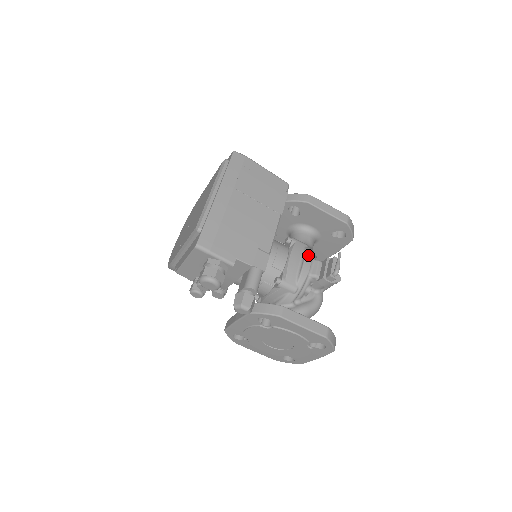
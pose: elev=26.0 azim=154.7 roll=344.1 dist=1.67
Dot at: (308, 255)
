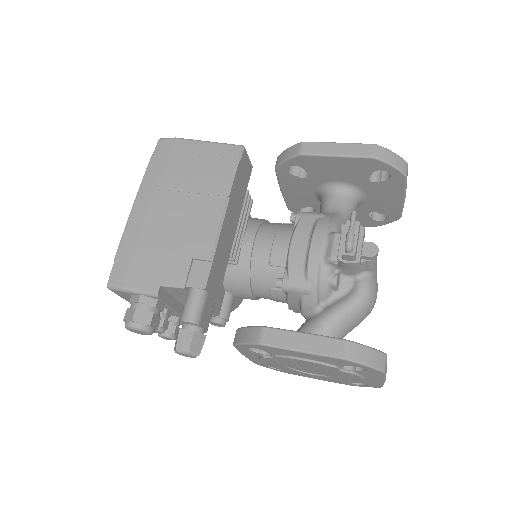
Dot at: (317, 231)
